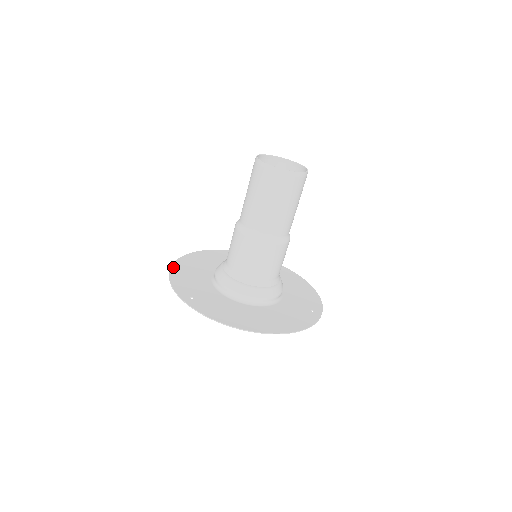
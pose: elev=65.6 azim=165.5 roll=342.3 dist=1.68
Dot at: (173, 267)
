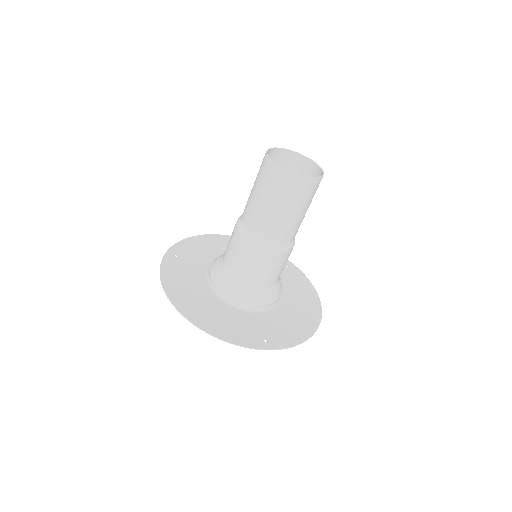
Dot at: (208, 235)
